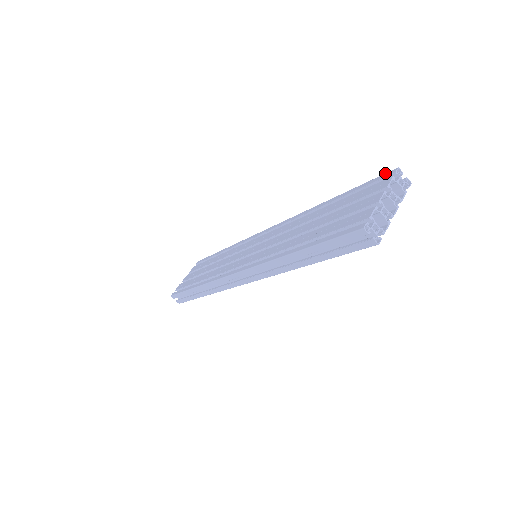
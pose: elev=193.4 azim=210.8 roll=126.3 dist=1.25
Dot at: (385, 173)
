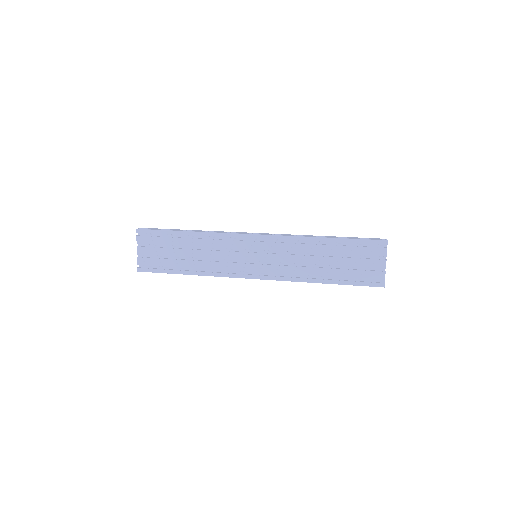
Dot at: (379, 240)
